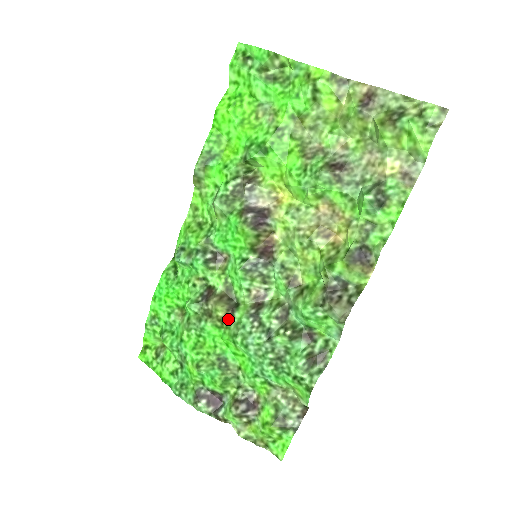
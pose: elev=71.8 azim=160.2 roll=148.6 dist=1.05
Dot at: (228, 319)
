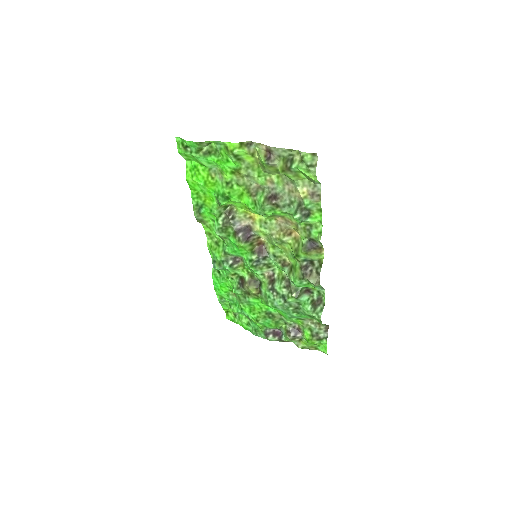
Dot at: (259, 293)
